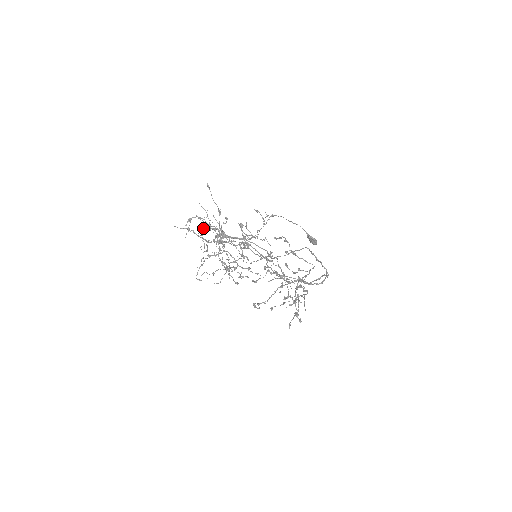
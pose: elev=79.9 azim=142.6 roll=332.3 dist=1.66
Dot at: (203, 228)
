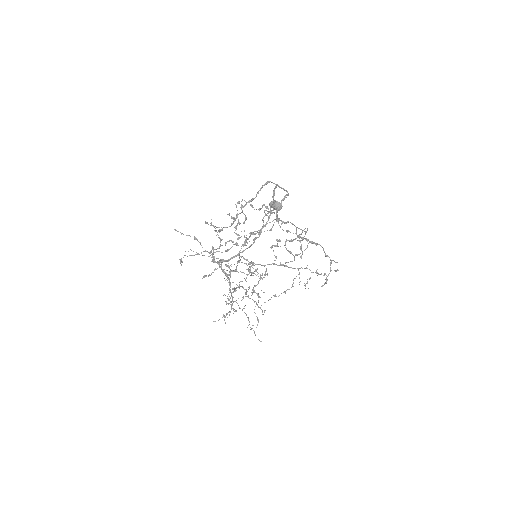
Dot at: occluded
